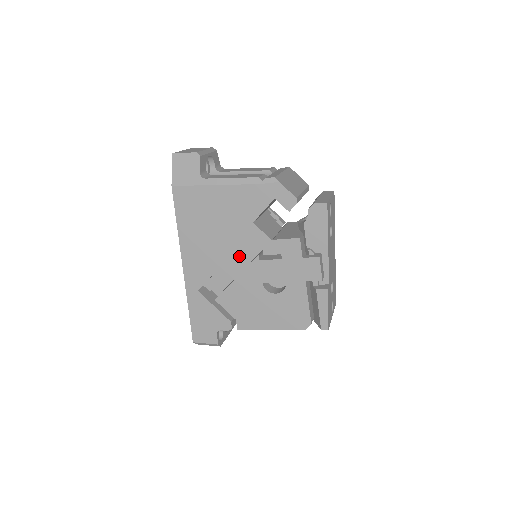
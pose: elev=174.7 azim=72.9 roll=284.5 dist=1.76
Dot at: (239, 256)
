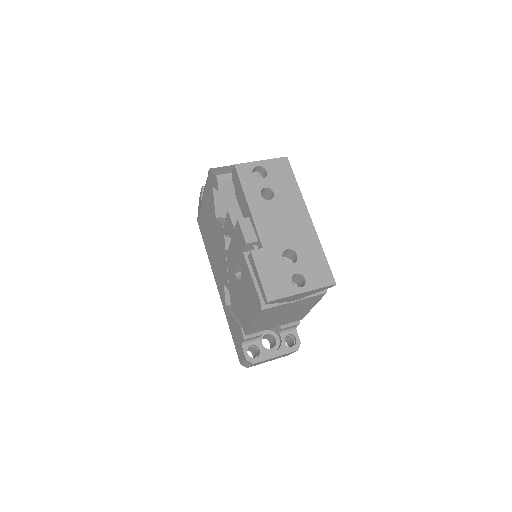
Dot at: (223, 255)
